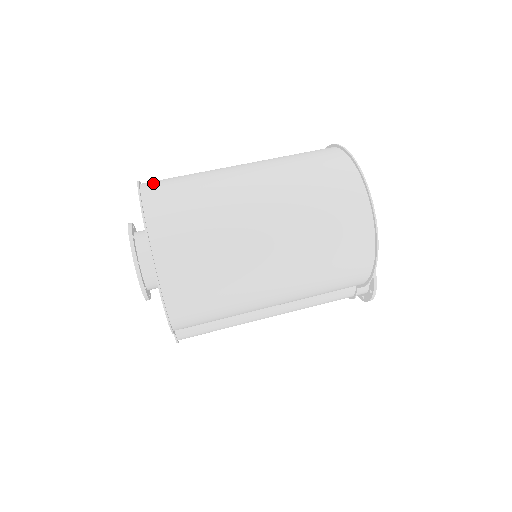
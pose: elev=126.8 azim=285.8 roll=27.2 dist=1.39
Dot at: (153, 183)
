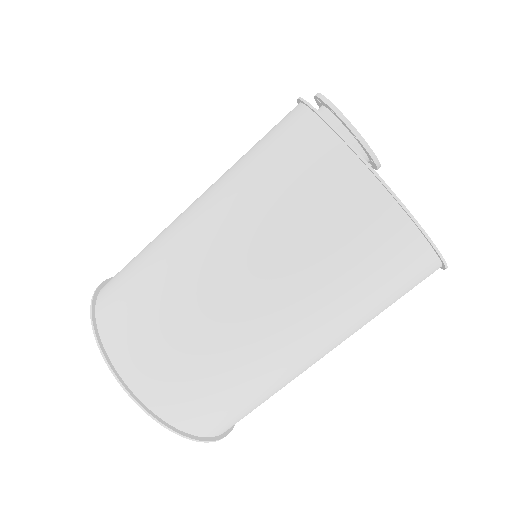
Dot at: (198, 423)
